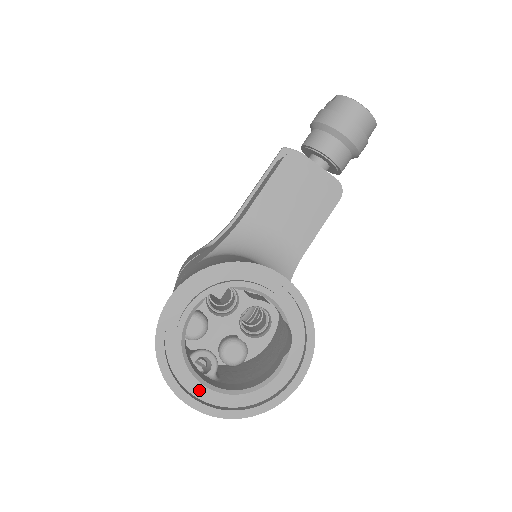
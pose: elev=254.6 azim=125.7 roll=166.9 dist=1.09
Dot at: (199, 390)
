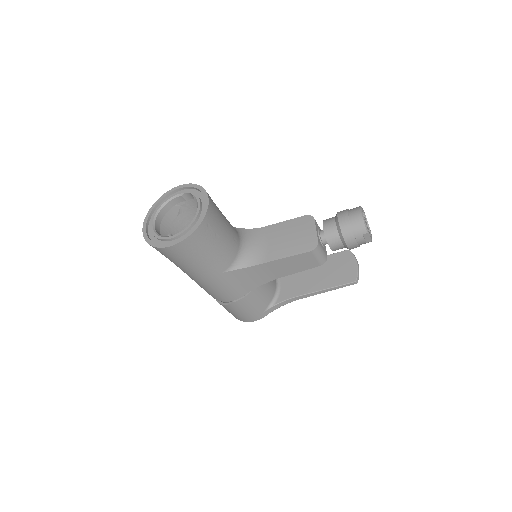
Dot at: occluded
